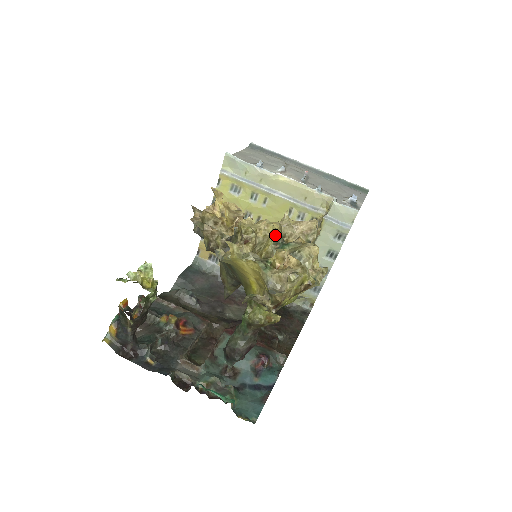
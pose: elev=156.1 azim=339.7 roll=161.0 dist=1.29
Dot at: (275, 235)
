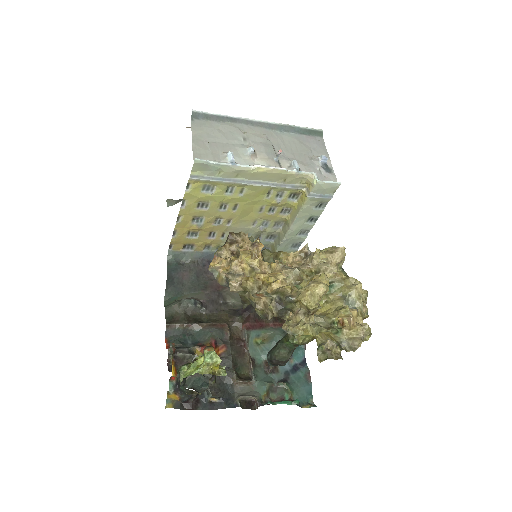
Dot at: occluded
